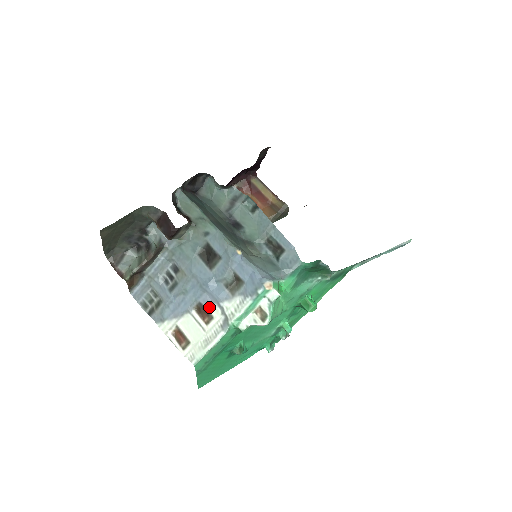
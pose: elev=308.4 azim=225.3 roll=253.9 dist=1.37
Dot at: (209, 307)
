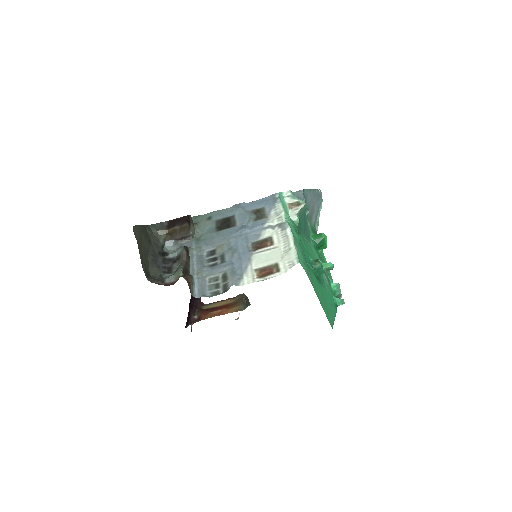
Dot at: (261, 237)
